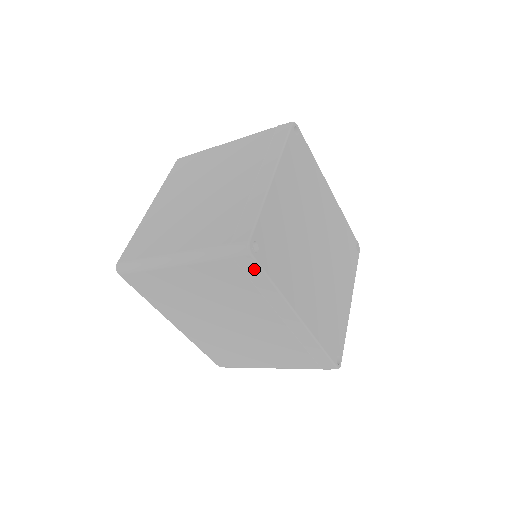
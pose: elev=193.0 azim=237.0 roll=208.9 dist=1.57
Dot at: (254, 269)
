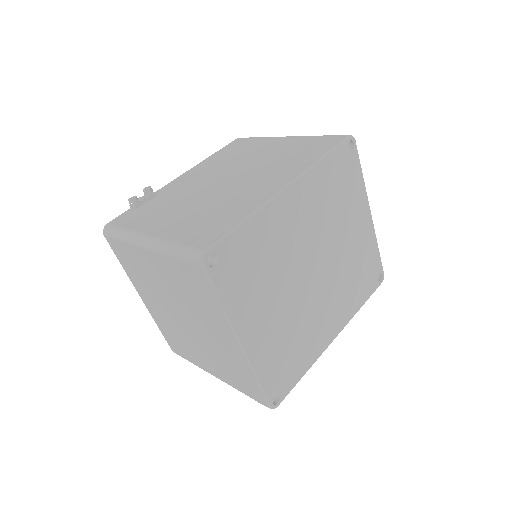
Dot at: occluded
